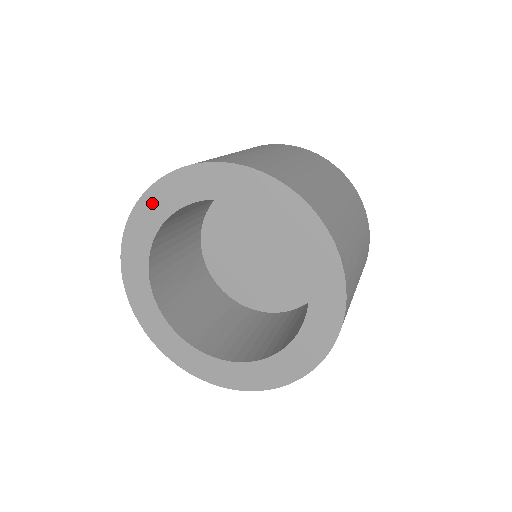
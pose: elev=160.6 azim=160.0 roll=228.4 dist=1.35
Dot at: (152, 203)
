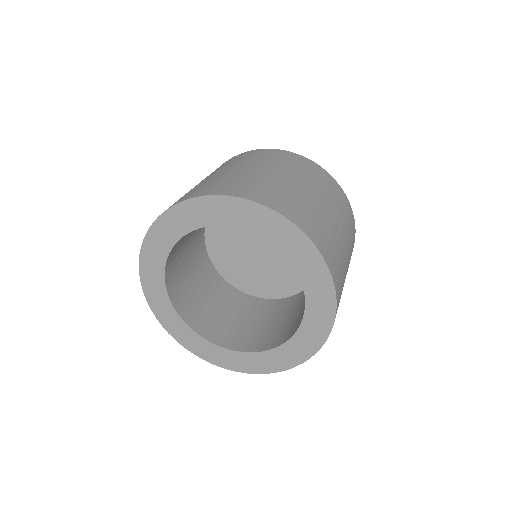
Dot at: (221, 207)
